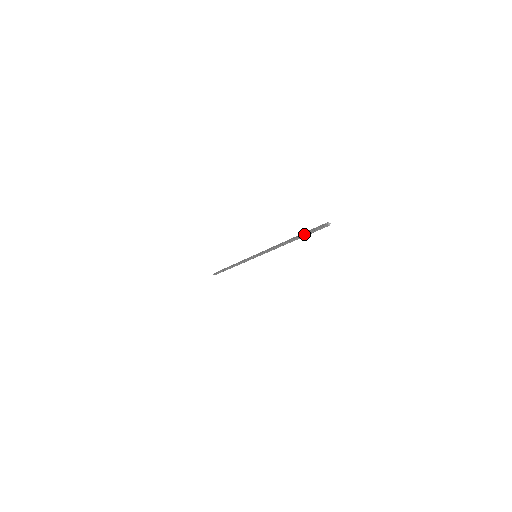
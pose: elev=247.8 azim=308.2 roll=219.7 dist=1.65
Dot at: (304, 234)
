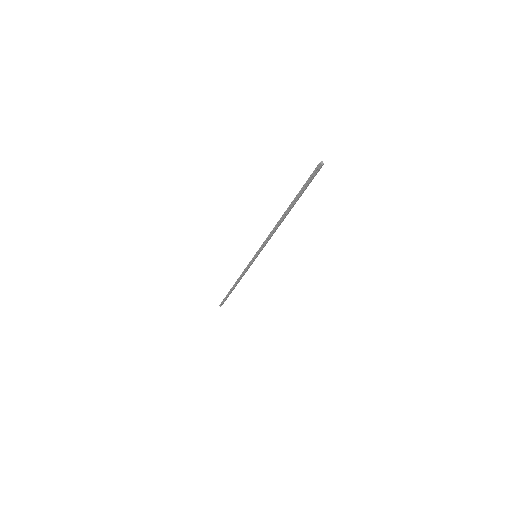
Dot at: occluded
